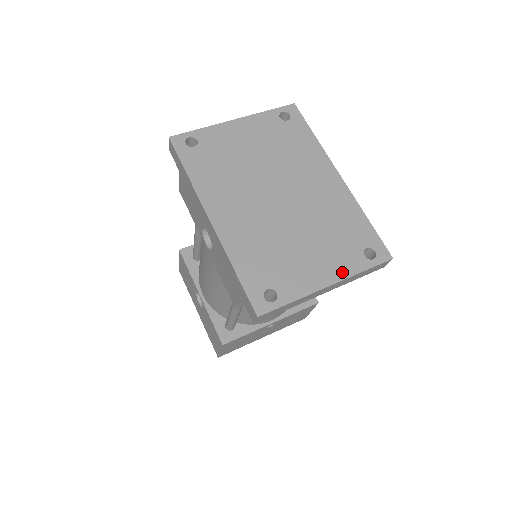
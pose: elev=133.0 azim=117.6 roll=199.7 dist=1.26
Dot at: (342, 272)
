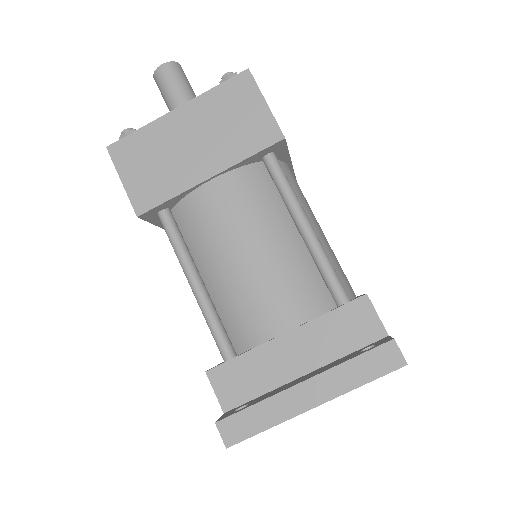
Dot at: occluded
